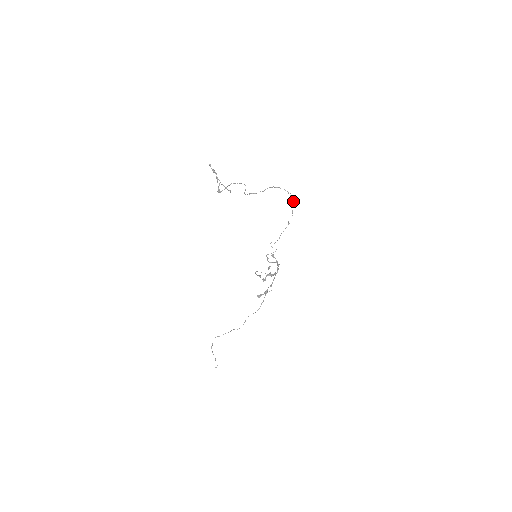
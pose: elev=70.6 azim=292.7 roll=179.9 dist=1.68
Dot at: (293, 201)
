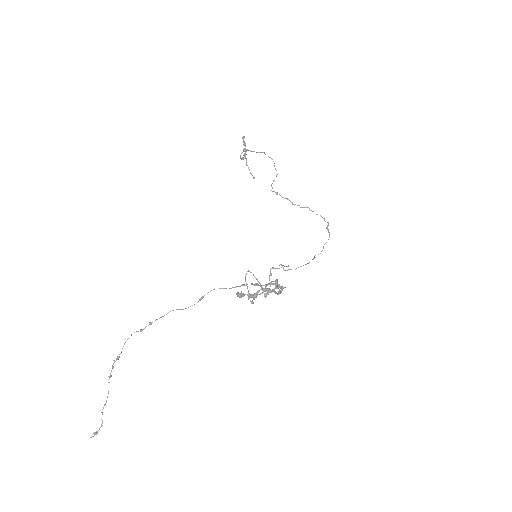
Dot at: (329, 232)
